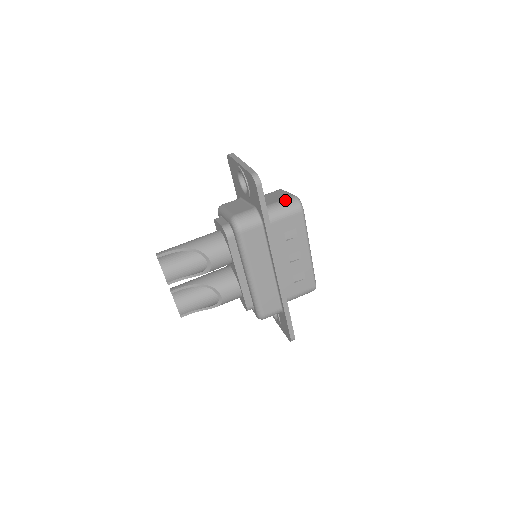
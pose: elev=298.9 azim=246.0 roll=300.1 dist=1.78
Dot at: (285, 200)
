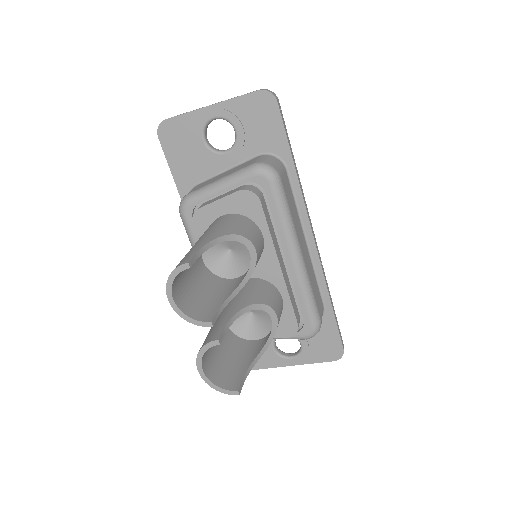
Dot at: occluded
